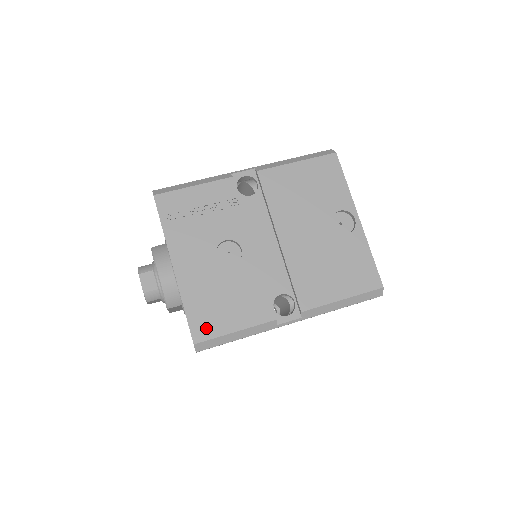
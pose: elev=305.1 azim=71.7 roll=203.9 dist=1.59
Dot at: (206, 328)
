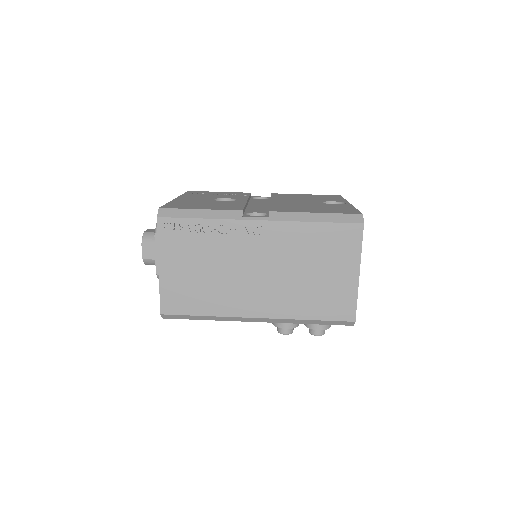
Dot at: (177, 207)
